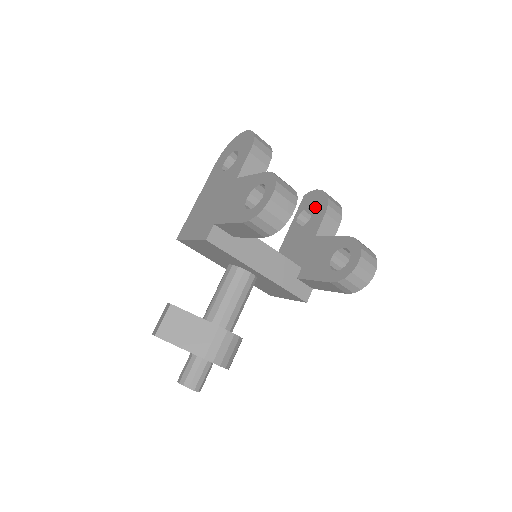
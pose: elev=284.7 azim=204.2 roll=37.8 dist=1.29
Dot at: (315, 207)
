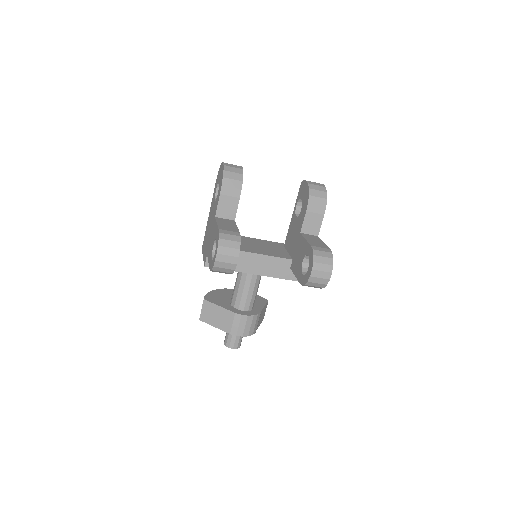
Dot at: (303, 201)
